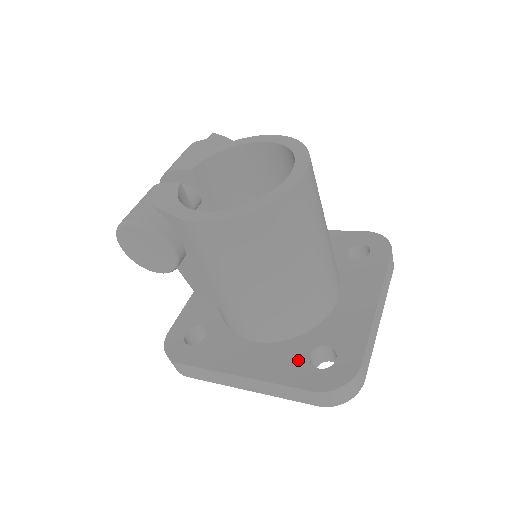
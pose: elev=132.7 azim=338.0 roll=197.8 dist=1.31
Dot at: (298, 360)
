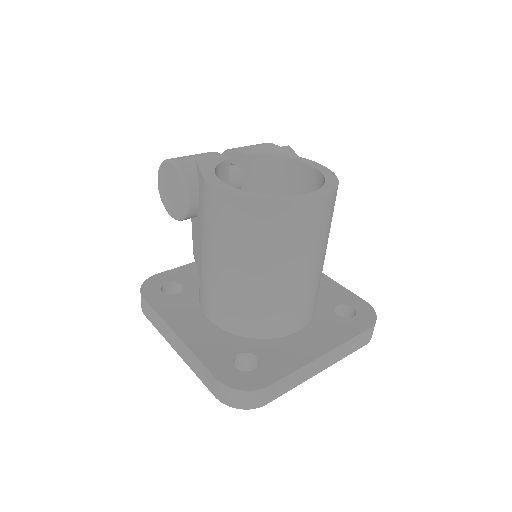
Dot at: (226, 351)
